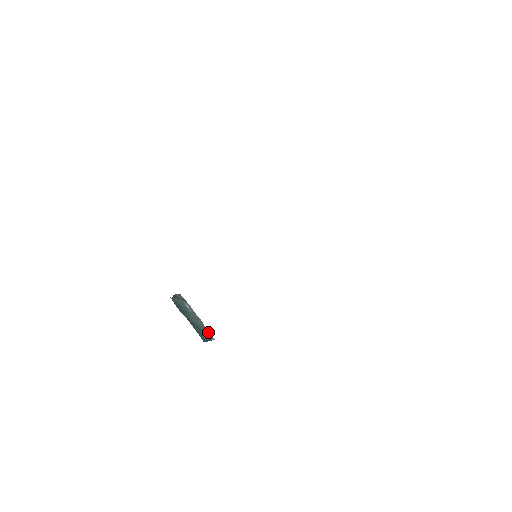
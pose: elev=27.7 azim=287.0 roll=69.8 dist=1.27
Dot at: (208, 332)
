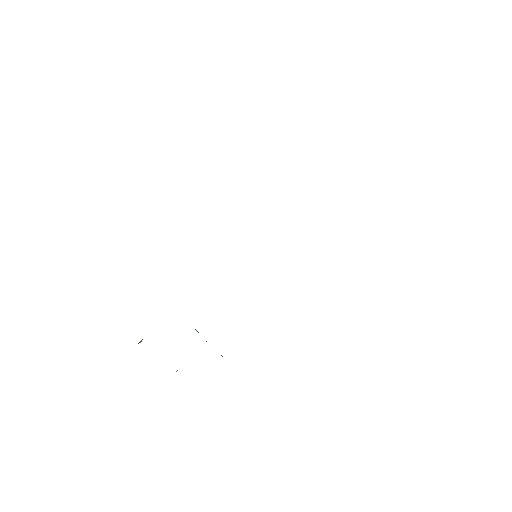
Dot at: occluded
